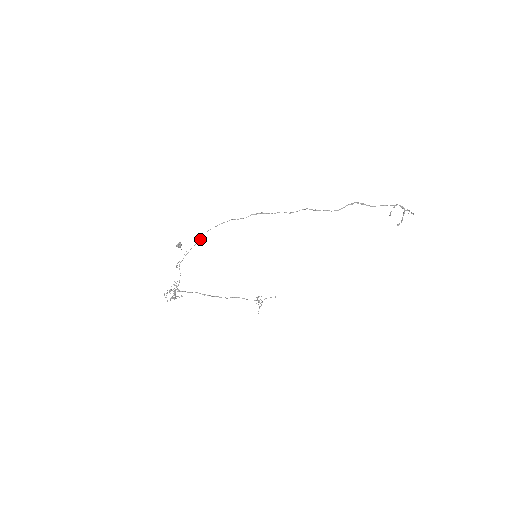
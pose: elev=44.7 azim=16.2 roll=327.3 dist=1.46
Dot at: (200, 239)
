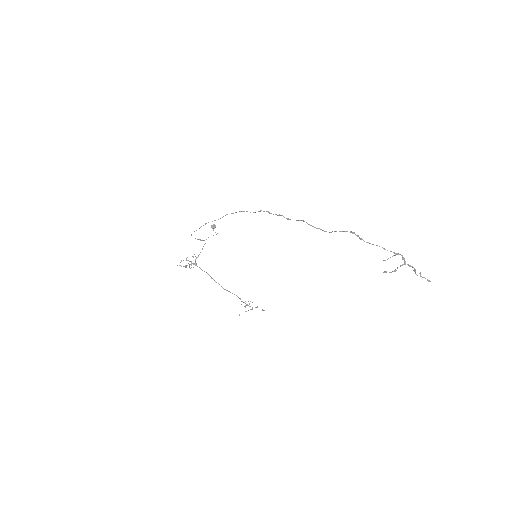
Dot at: (218, 219)
